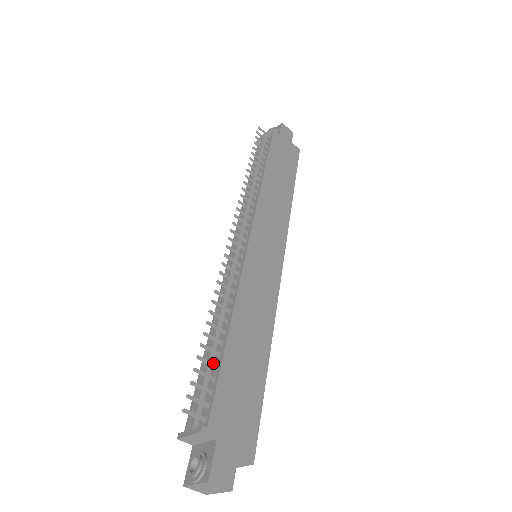
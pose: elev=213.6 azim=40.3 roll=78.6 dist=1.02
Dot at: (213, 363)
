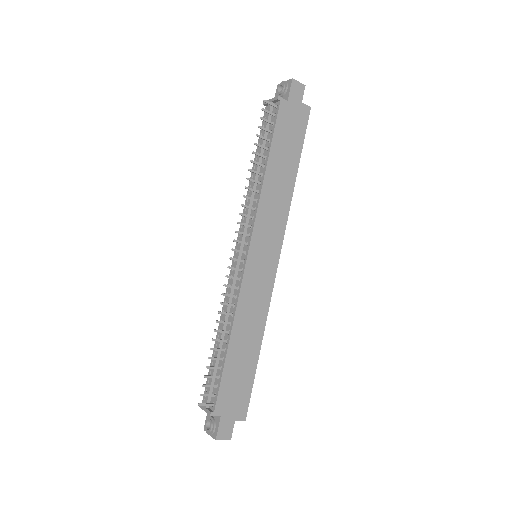
Dot at: (218, 367)
